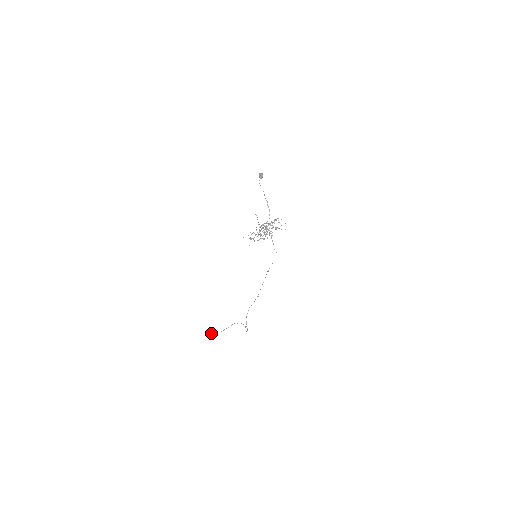
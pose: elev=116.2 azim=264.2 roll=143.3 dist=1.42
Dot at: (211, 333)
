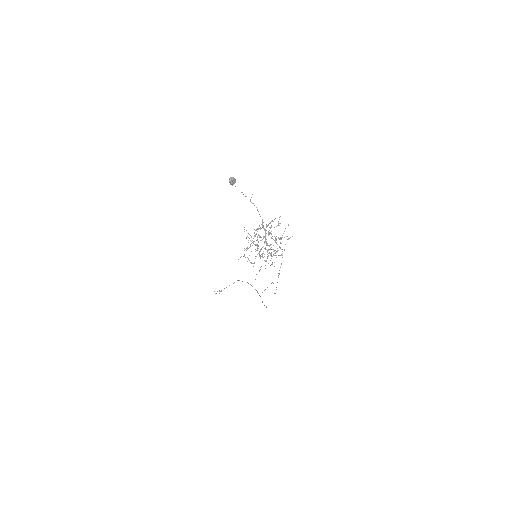
Dot at: occluded
